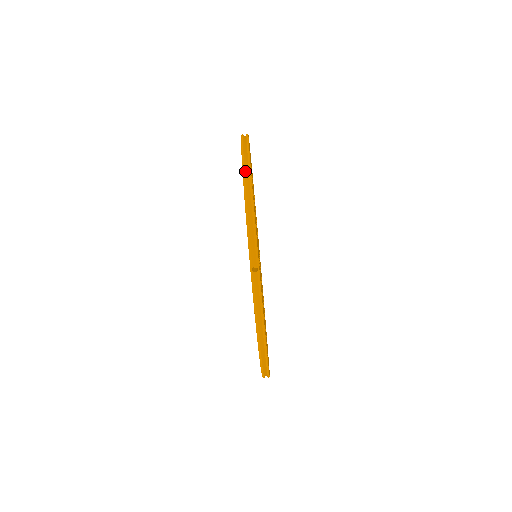
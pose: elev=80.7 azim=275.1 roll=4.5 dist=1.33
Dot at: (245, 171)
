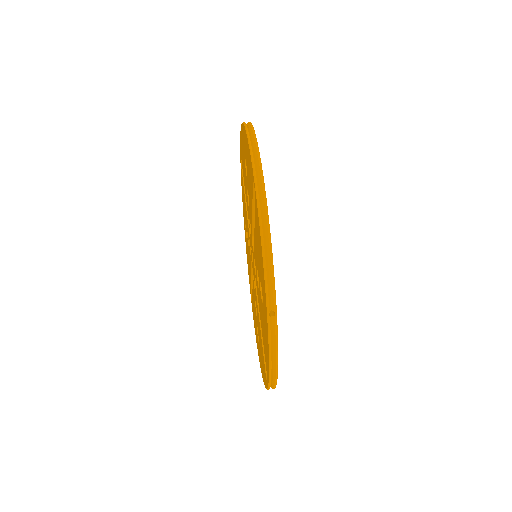
Dot at: occluded
